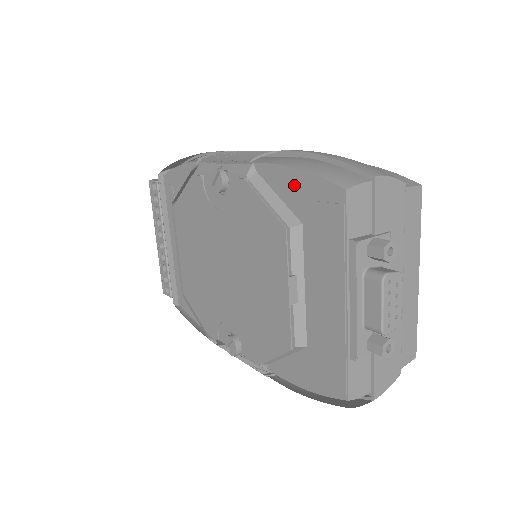
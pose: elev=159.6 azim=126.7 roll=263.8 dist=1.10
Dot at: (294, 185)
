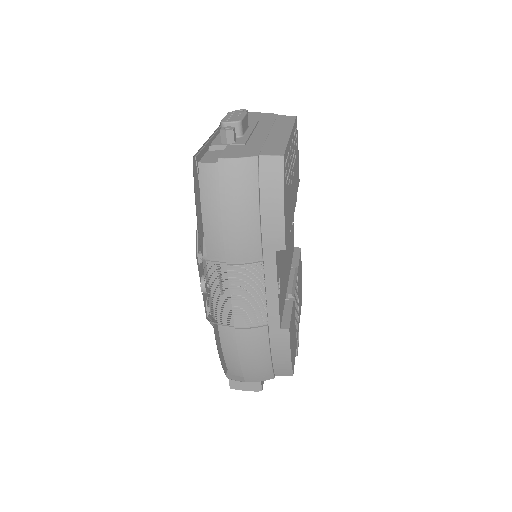
Dot at: occluded
